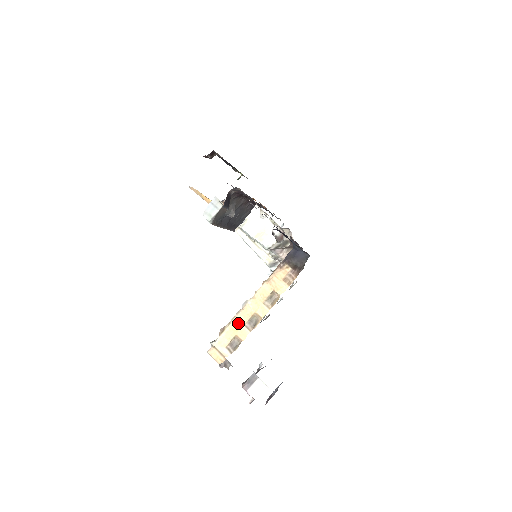
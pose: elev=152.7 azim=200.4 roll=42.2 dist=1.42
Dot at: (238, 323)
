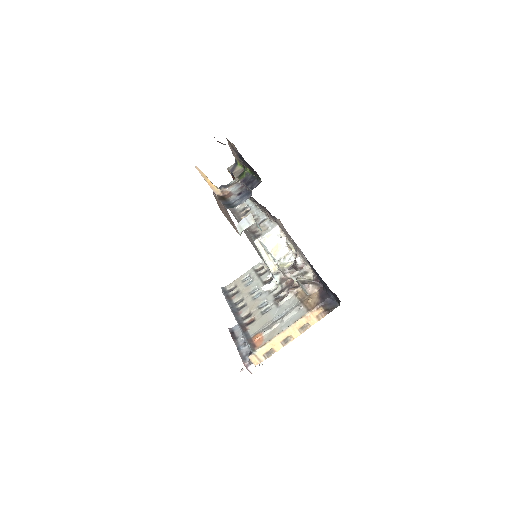
Dot at: (277, 341)
